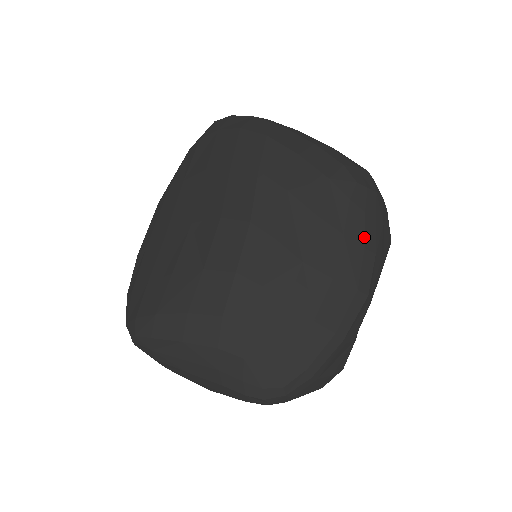
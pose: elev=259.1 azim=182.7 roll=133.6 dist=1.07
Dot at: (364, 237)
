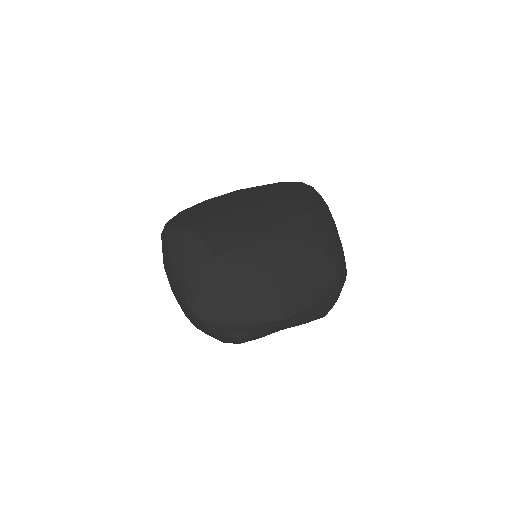
Dot at: (312, 293)
